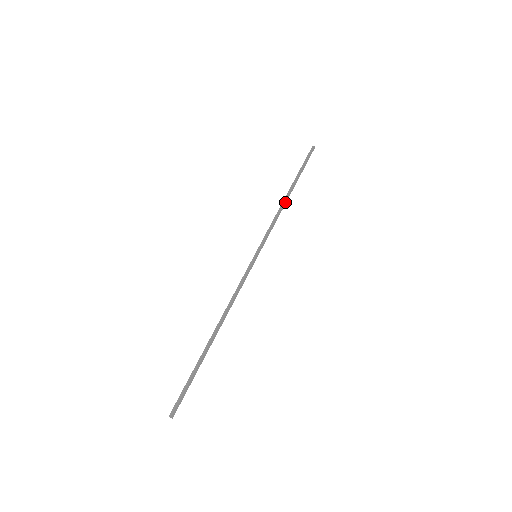
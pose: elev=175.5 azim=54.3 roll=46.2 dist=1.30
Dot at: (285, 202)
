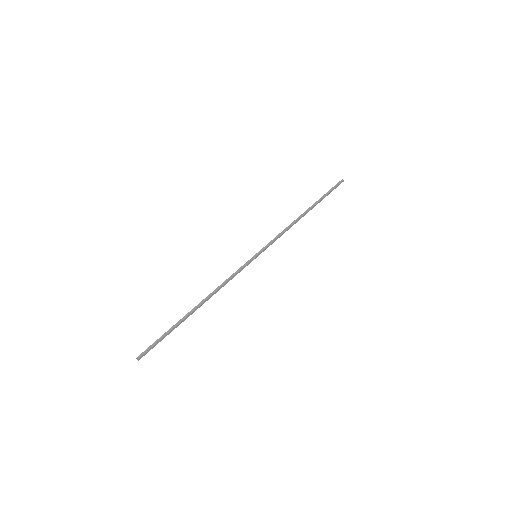
Dot at: (299, 219)
